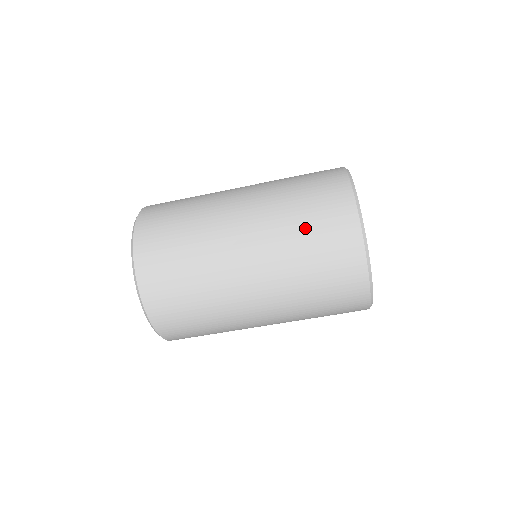
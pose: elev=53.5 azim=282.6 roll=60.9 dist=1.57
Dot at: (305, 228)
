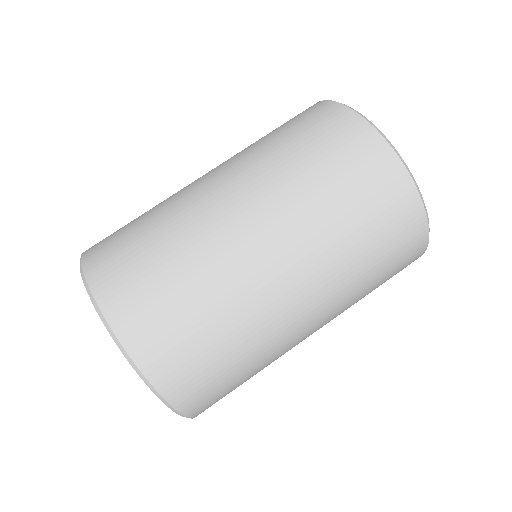
Dot at: (335, 190)
